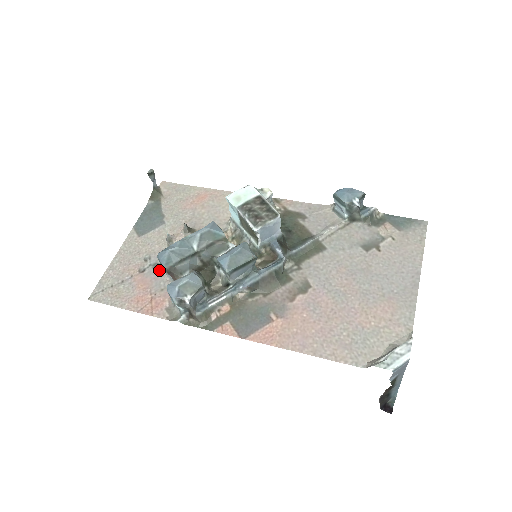
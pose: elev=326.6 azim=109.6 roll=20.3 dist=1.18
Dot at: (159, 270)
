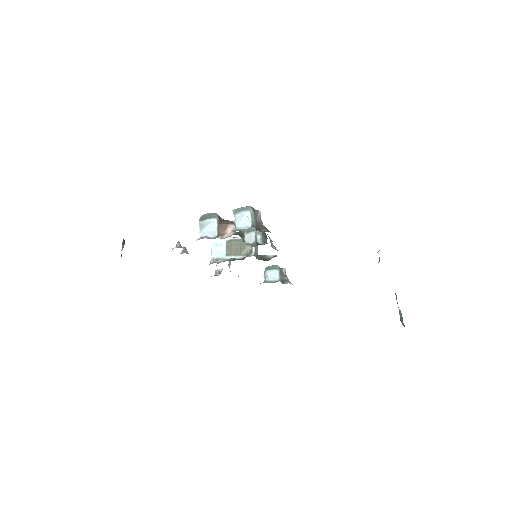
Dot at: occluded
